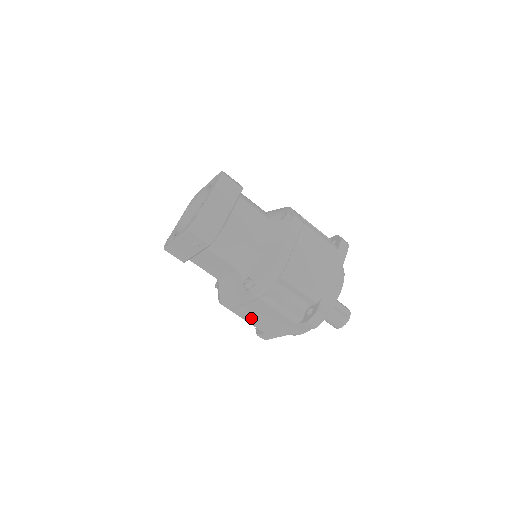
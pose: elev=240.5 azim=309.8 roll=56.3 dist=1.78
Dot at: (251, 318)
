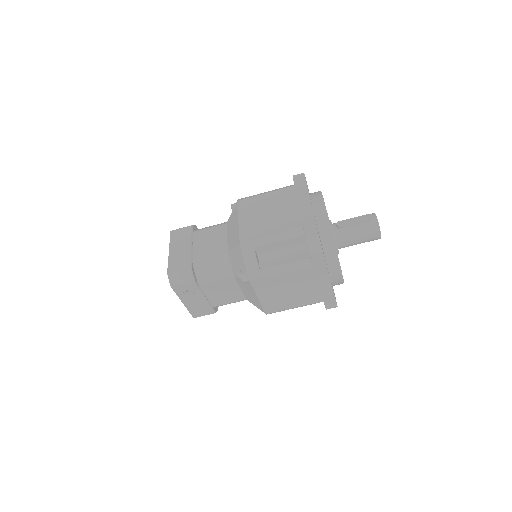
Dot at: (294, 300)
